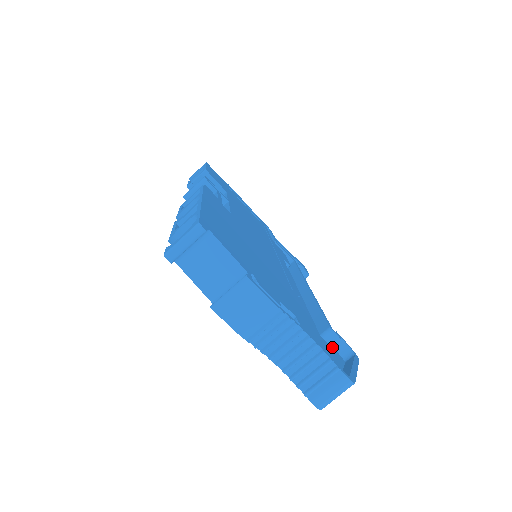
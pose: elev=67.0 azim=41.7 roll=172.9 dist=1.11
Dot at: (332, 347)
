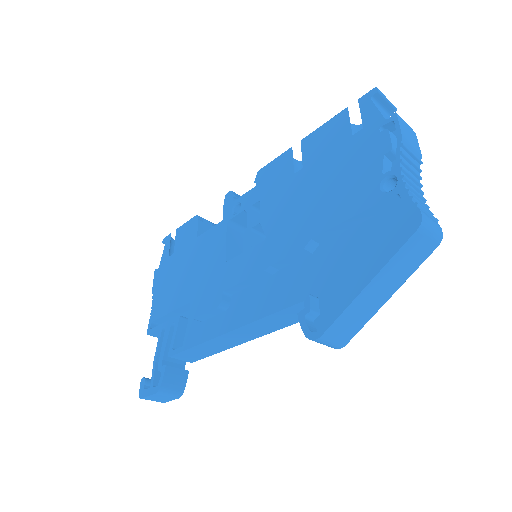
Dot at: occluded
